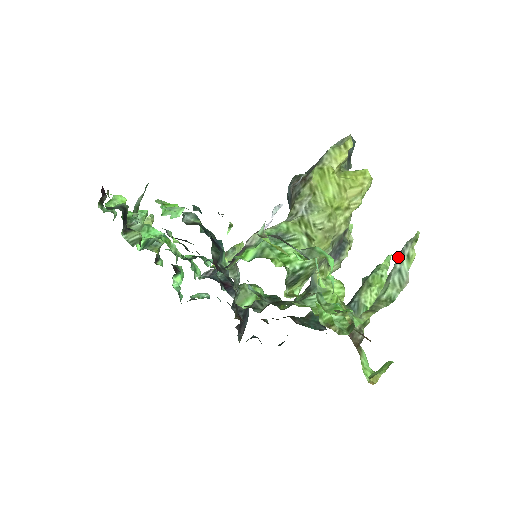
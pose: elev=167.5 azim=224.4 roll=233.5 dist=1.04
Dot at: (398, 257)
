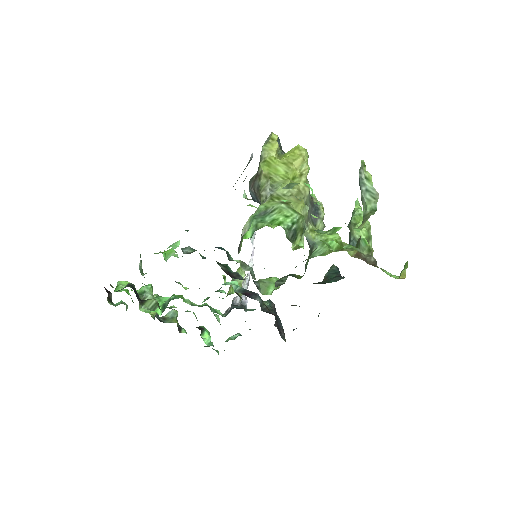
Dot at: (360, 184)
